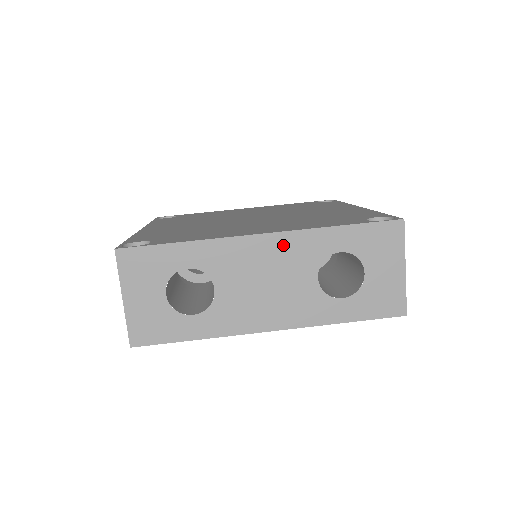
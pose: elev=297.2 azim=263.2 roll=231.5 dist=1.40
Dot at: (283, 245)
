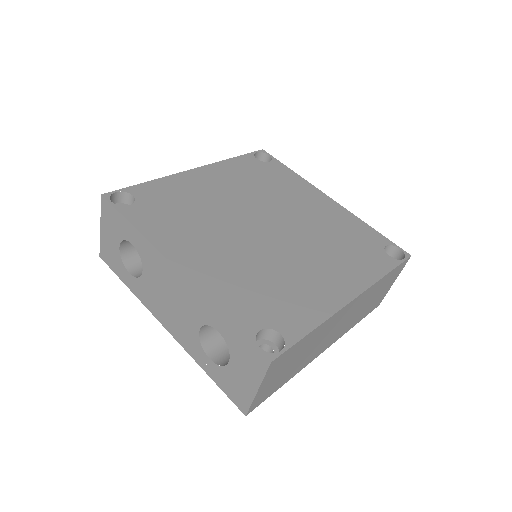
Dot at: (186, 288)
